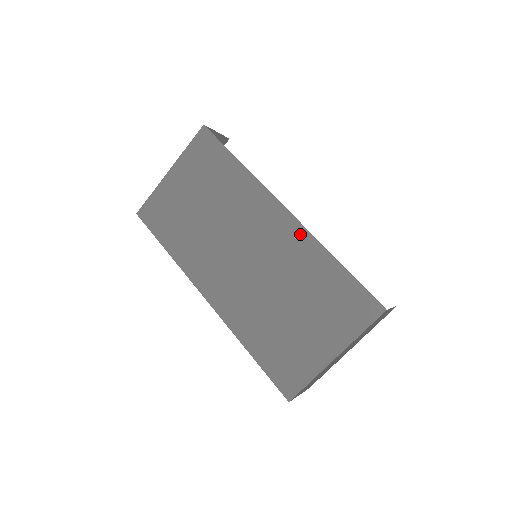
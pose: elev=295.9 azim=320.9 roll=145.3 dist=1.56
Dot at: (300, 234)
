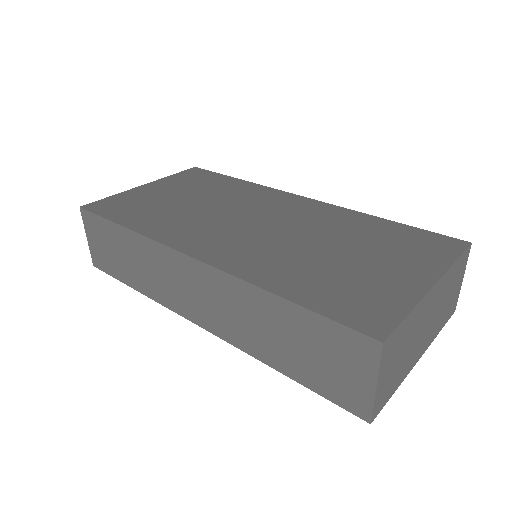
Dot at: (330, 208)
